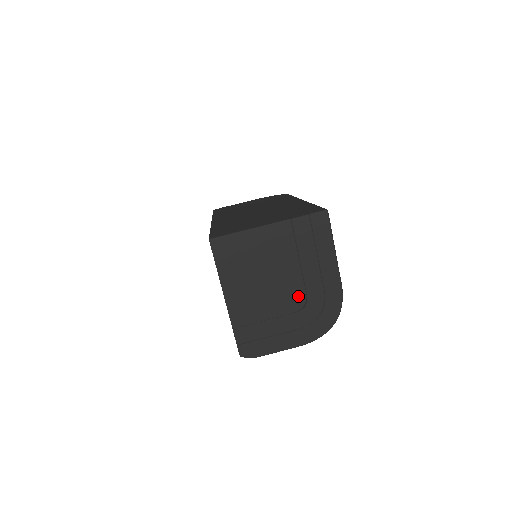
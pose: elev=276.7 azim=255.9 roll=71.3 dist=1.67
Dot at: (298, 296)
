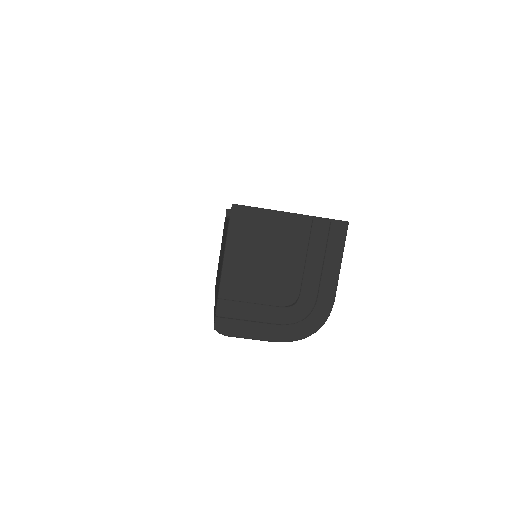
Dot at: (292, 292)
